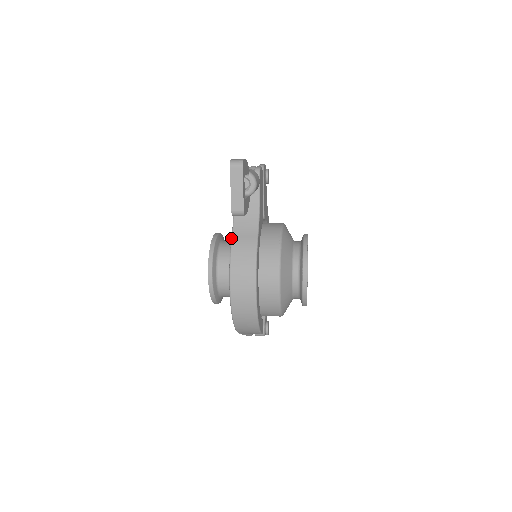
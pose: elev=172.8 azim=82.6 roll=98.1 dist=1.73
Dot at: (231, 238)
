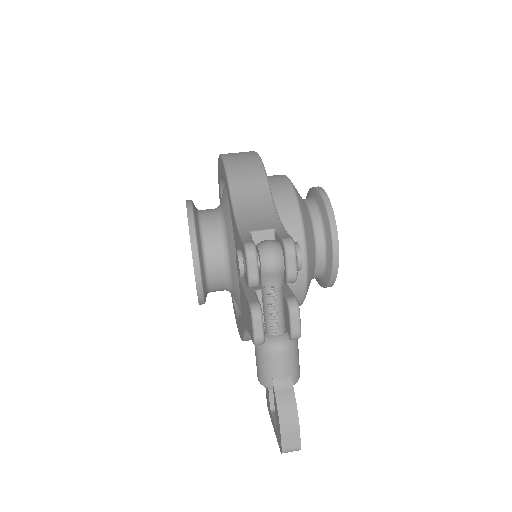
Dot at: (243, 337)
